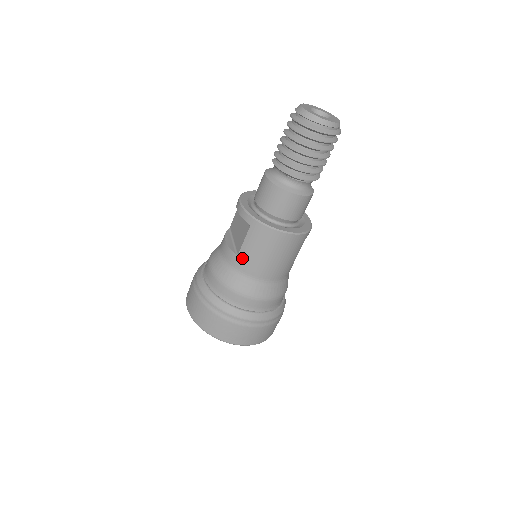
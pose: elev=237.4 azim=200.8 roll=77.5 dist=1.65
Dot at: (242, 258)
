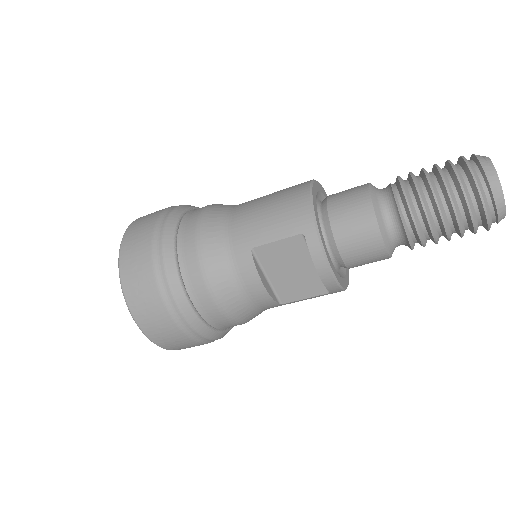
Dot at: occluded
